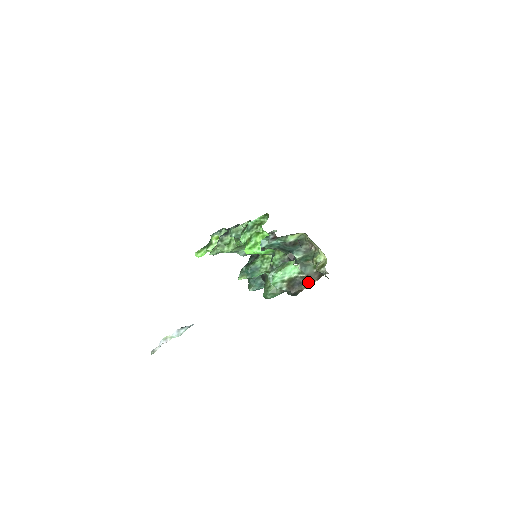
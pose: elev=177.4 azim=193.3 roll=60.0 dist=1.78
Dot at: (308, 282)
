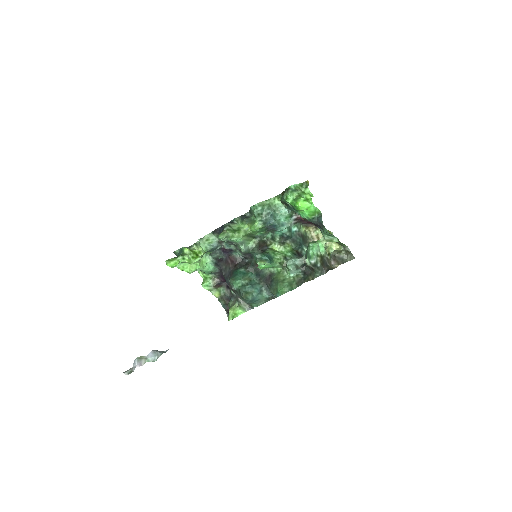
Dot at: occluded
